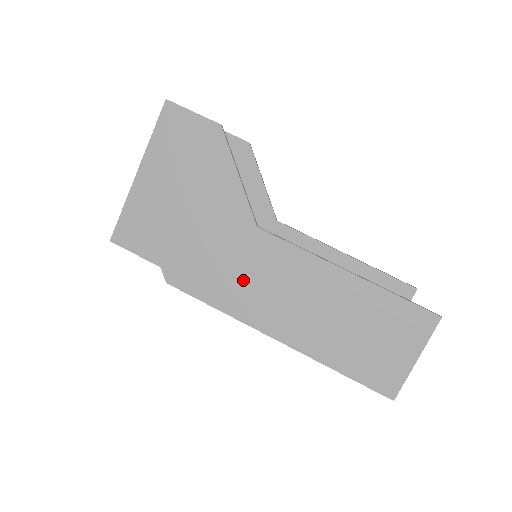
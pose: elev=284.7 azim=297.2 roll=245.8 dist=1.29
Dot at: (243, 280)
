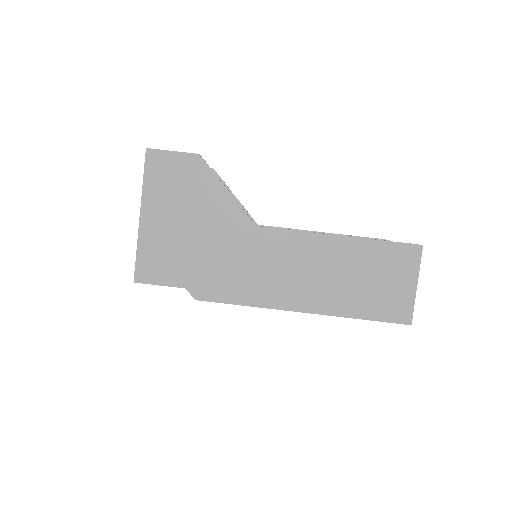
Dot at: (259, 273)
